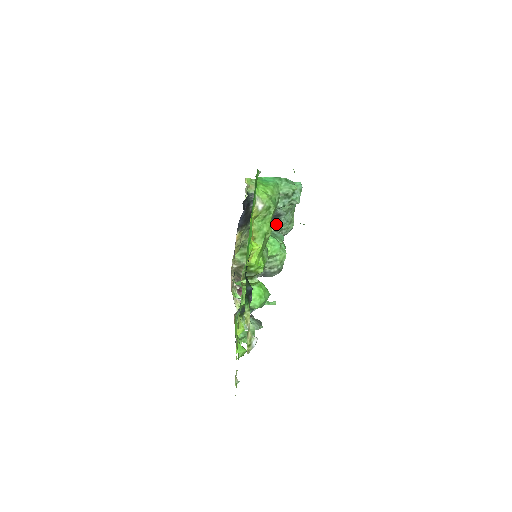
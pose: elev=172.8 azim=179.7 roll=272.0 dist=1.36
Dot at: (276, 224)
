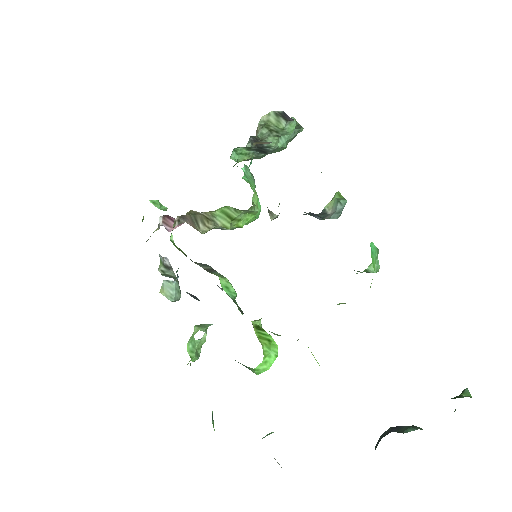
Dot at: (252, 154)
